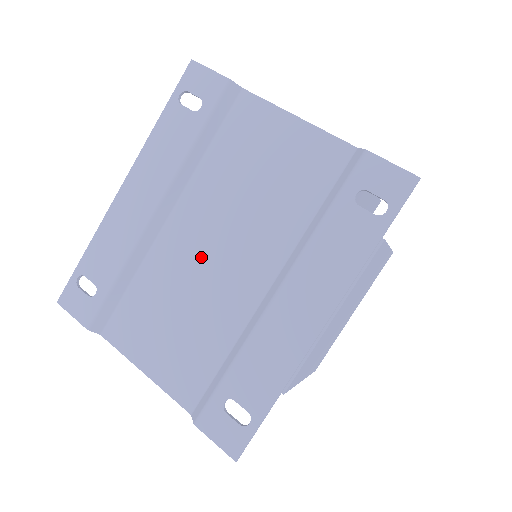
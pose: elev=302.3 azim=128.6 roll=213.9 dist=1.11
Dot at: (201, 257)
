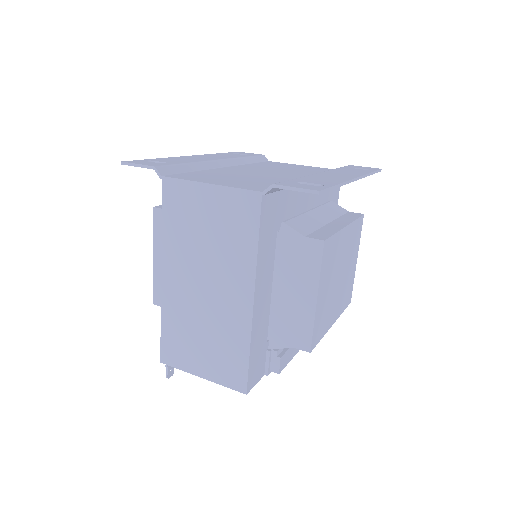
Dot at: (255, 172)
